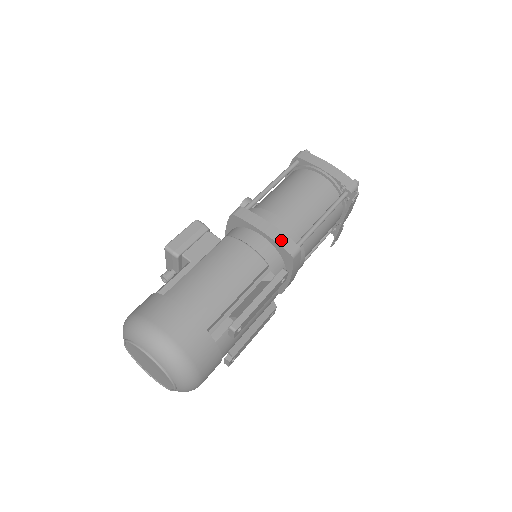
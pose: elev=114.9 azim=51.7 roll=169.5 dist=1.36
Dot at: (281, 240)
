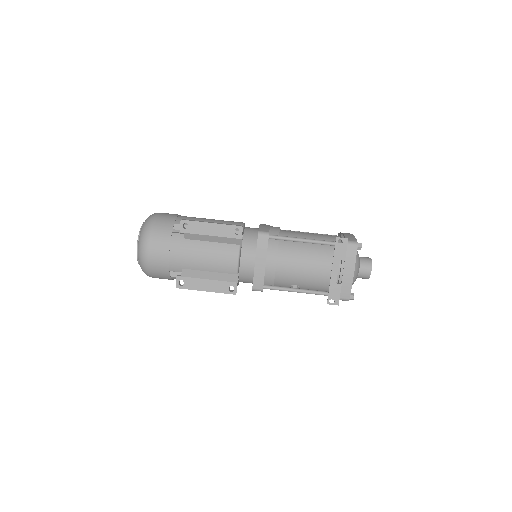
Dot at: (263, 227)
